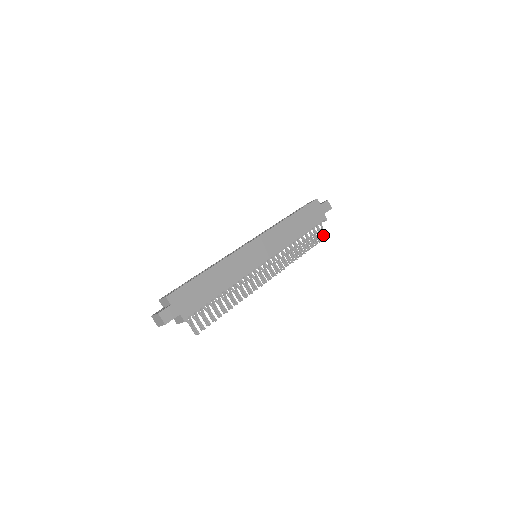
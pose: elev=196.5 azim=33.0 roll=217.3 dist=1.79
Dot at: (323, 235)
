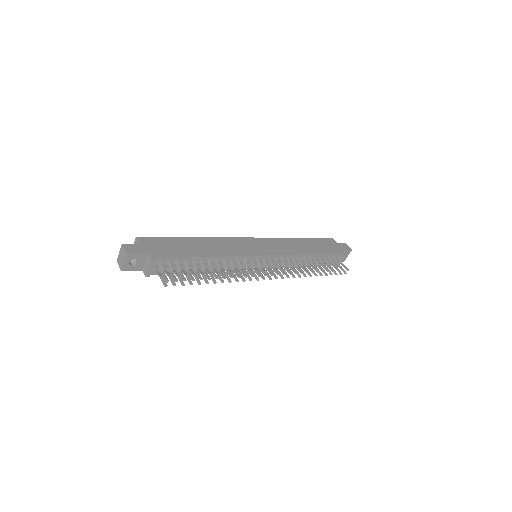
Dot at: (344, 271)
